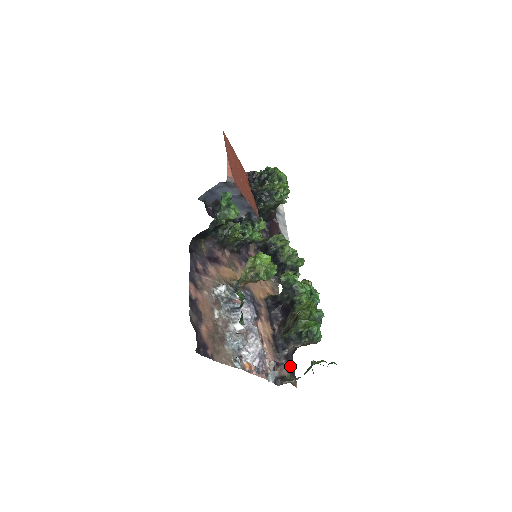
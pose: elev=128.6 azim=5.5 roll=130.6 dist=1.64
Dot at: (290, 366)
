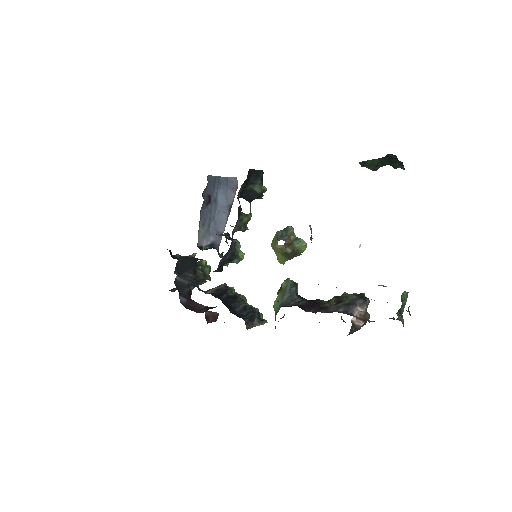
Dot at: occluded
